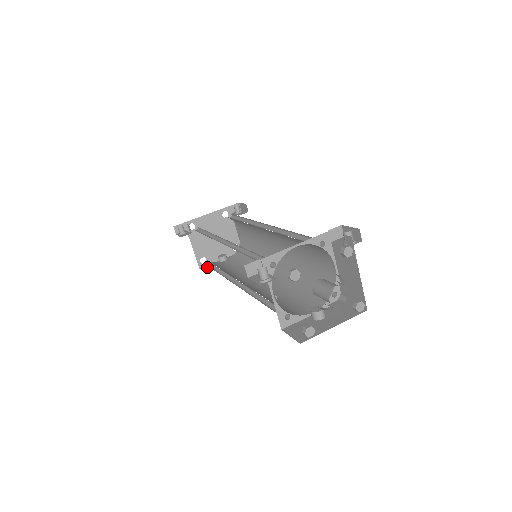
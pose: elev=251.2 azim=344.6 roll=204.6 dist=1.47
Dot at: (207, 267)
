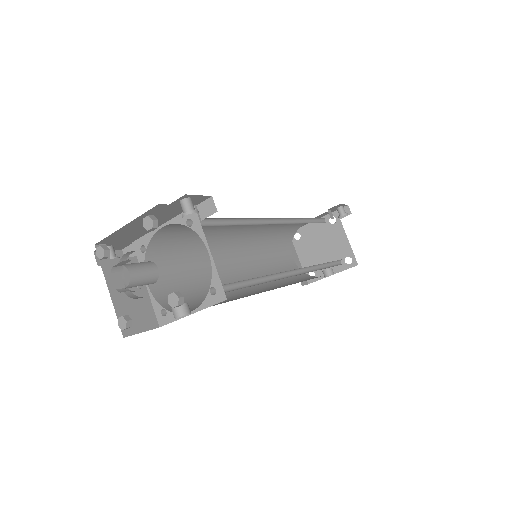
Dot at: occluded
